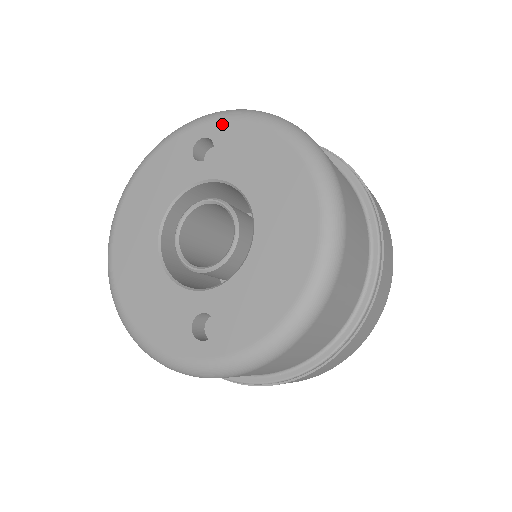
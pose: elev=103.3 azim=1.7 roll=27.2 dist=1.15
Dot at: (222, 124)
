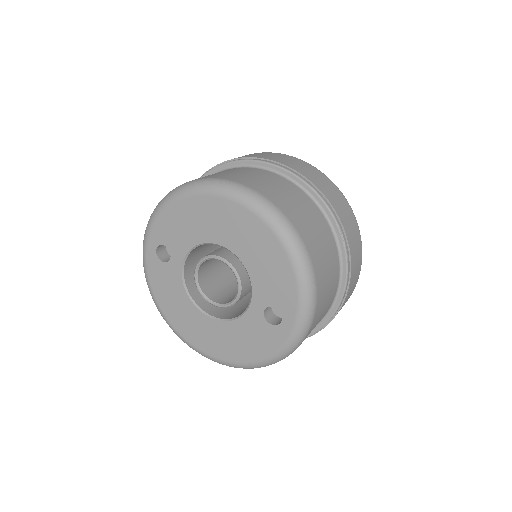
Dot at: (154, 233)
